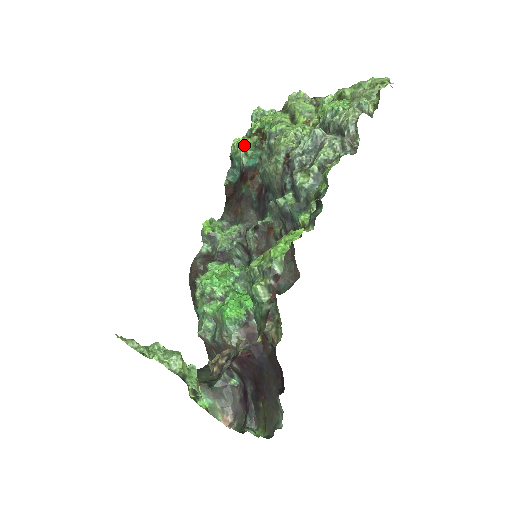
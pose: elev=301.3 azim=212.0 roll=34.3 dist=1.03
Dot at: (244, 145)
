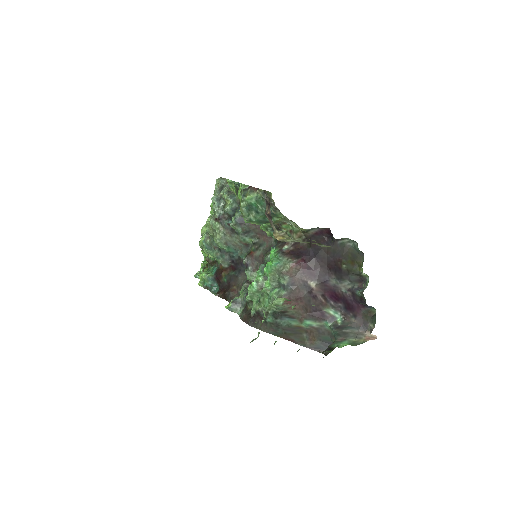
Dot at: (203, 273)
